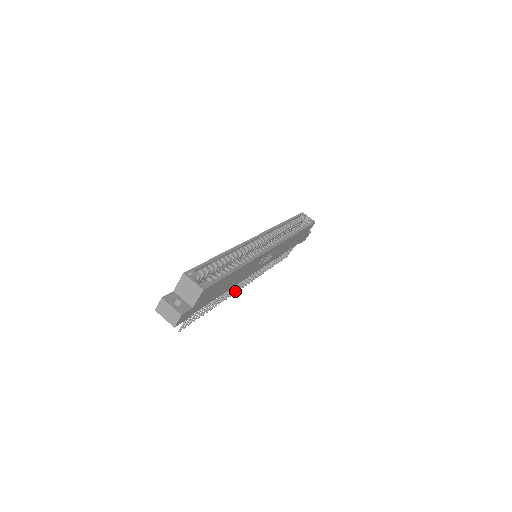
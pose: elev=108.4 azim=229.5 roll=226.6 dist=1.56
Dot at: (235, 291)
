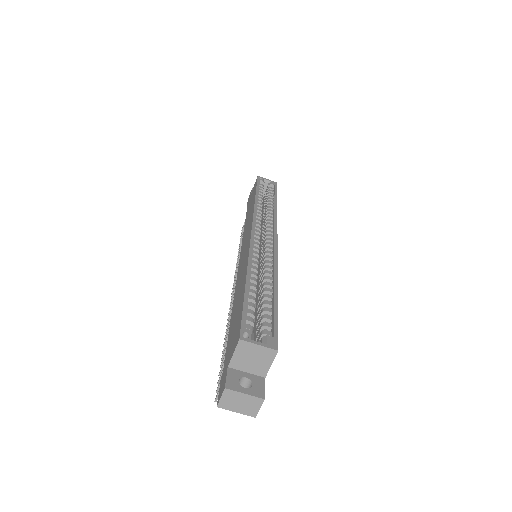
Dot at: occluded
